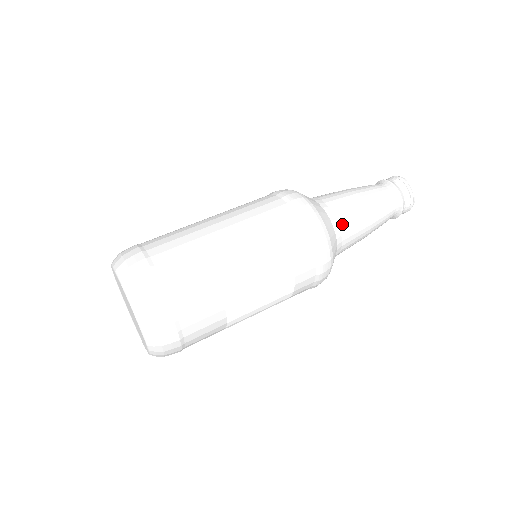
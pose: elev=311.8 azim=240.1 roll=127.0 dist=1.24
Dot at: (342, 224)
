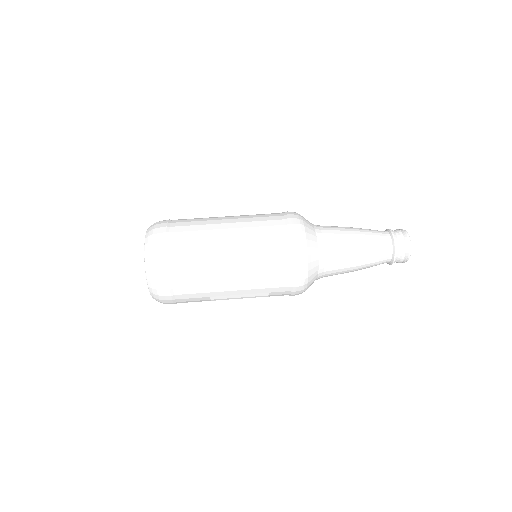
Dot at: (328, 265)
